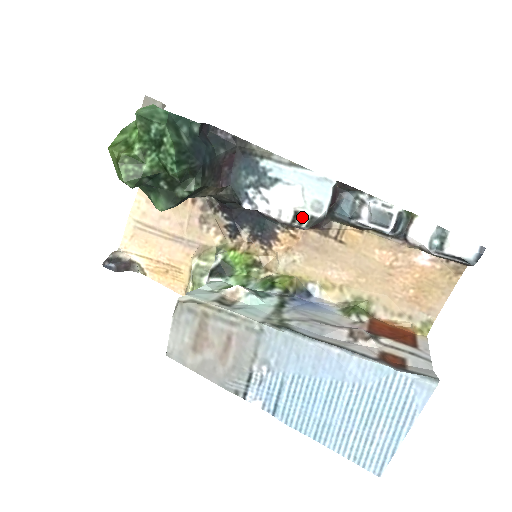
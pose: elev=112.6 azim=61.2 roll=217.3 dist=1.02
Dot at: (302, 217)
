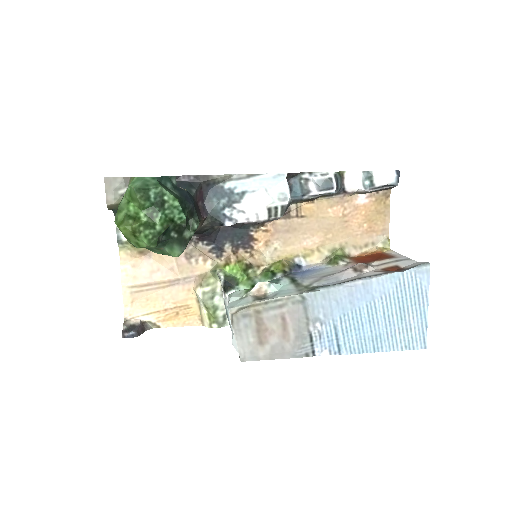
Dot at: (275, 210)
